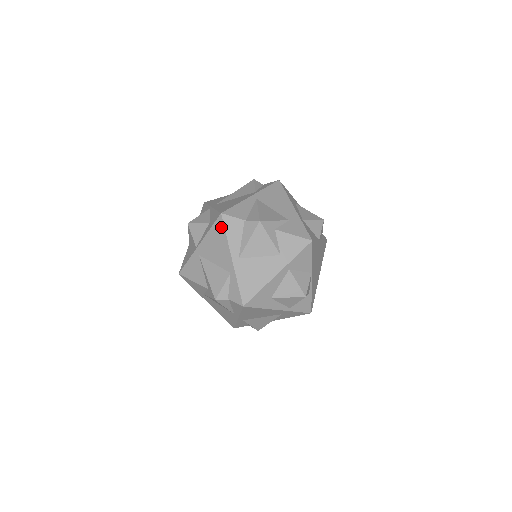
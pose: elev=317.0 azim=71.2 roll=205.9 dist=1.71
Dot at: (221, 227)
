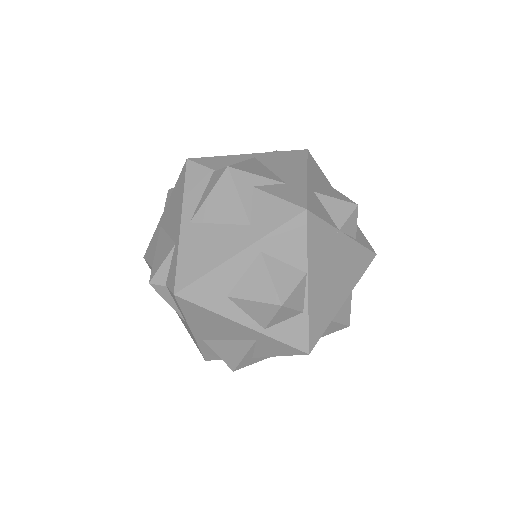
Dot at: (183, 178)
